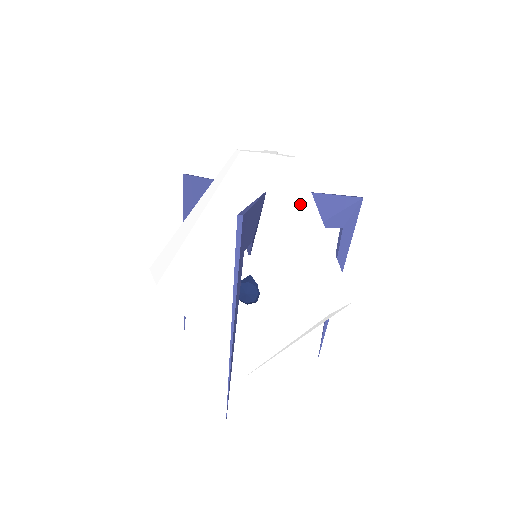
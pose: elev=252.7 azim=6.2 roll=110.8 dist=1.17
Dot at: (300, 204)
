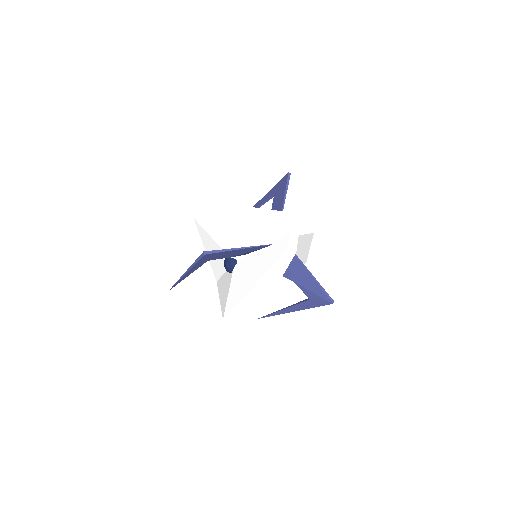
Dot at: (310, 244)
